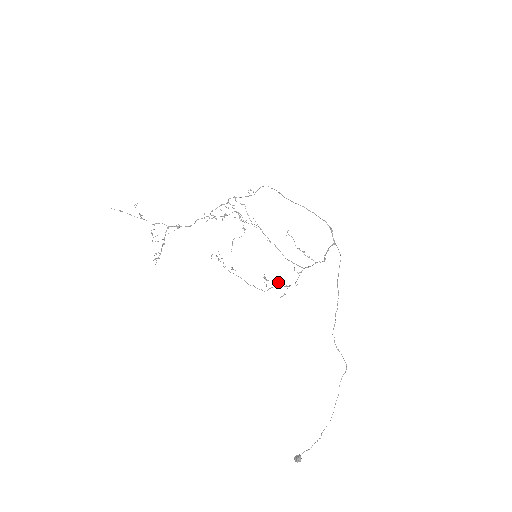
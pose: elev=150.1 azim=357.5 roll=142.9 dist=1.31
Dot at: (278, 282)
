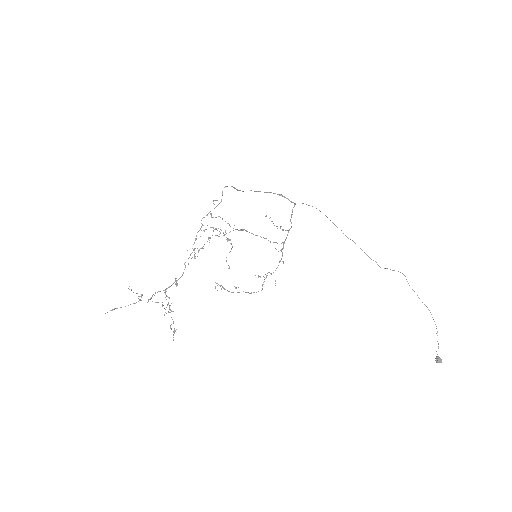
Dot at: (267, 273)
